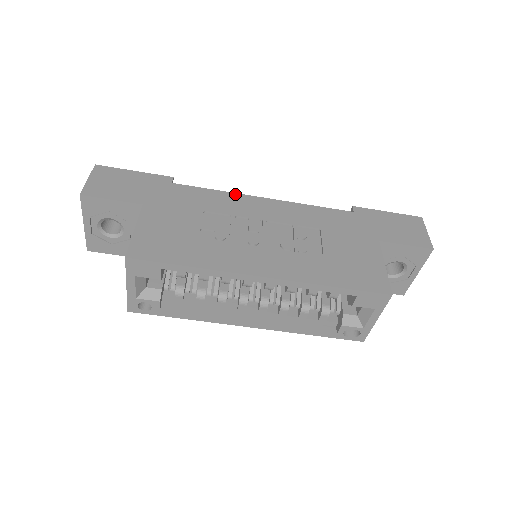
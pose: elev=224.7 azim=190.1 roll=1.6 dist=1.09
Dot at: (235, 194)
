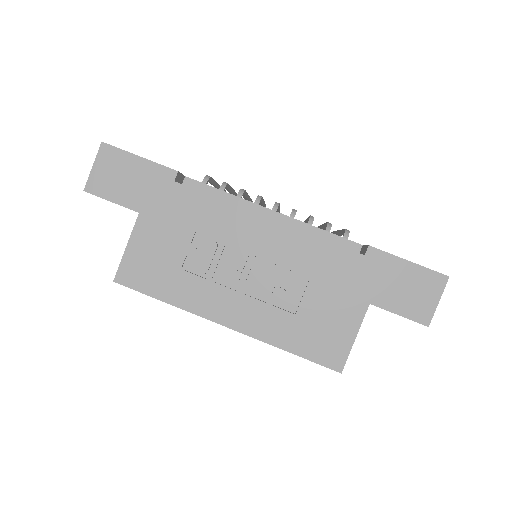
Dot at: (237, 208)
